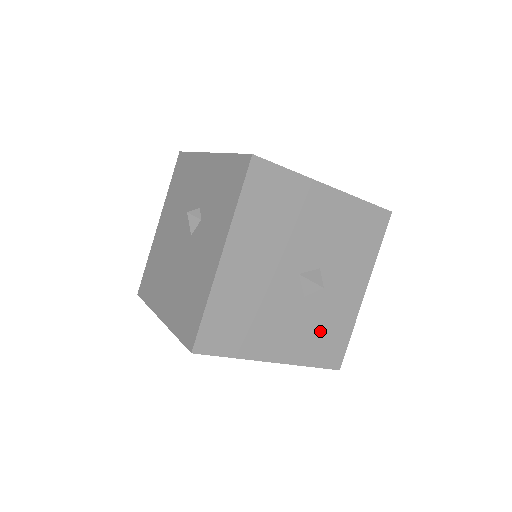
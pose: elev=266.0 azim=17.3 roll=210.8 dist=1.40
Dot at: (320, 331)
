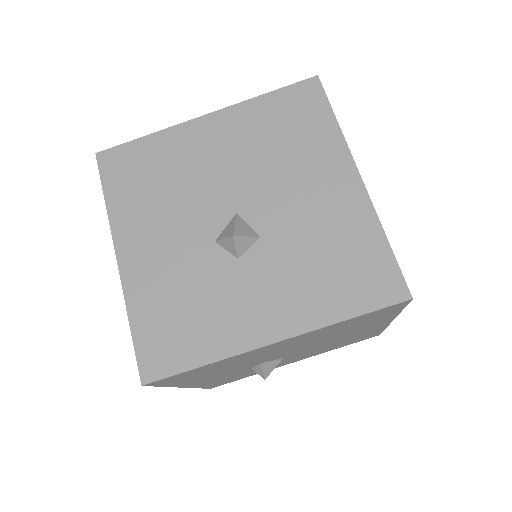
Dot at: (183, 302)
